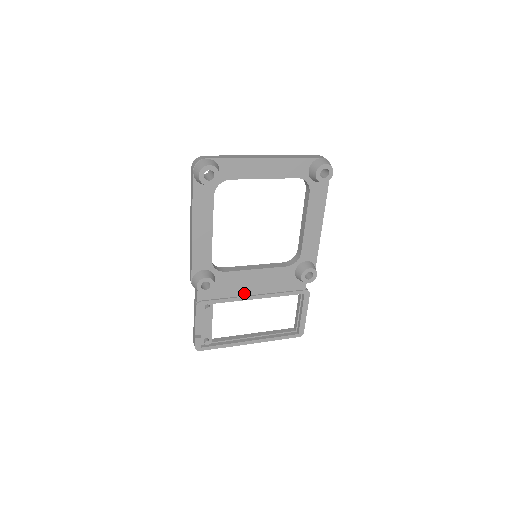
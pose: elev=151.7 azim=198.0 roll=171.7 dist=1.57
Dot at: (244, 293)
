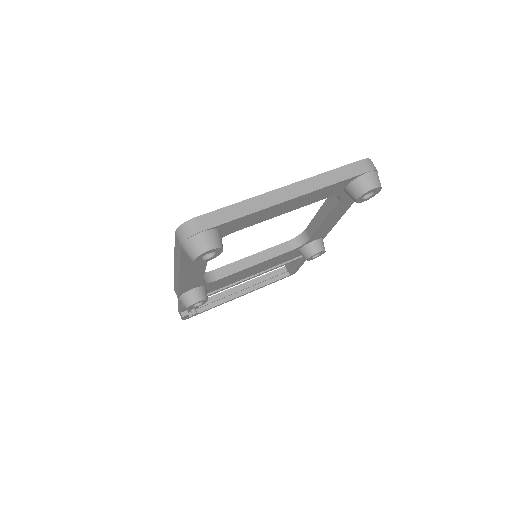
Dot at: (238, 280)
